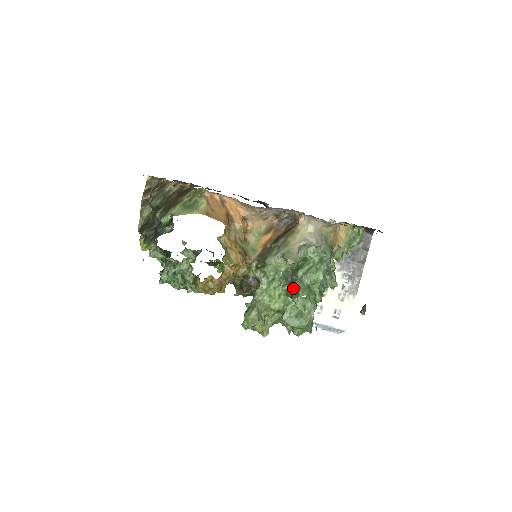
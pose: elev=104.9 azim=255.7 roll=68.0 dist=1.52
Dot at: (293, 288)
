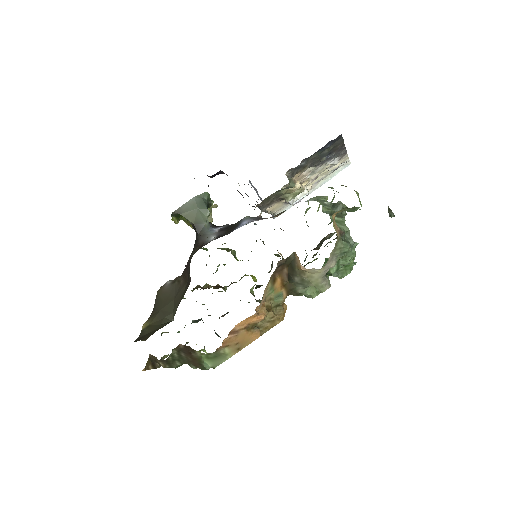
Dot at: (334, 276)
